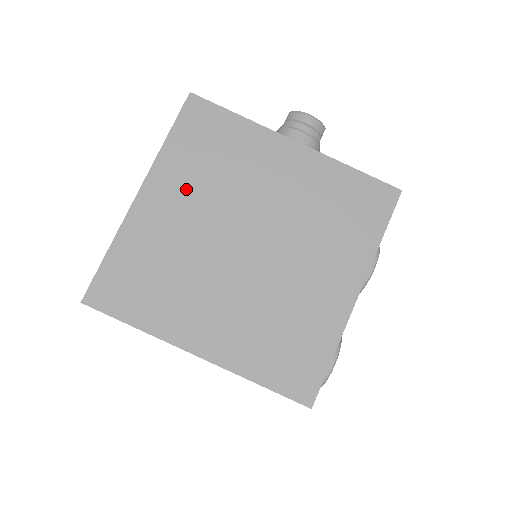
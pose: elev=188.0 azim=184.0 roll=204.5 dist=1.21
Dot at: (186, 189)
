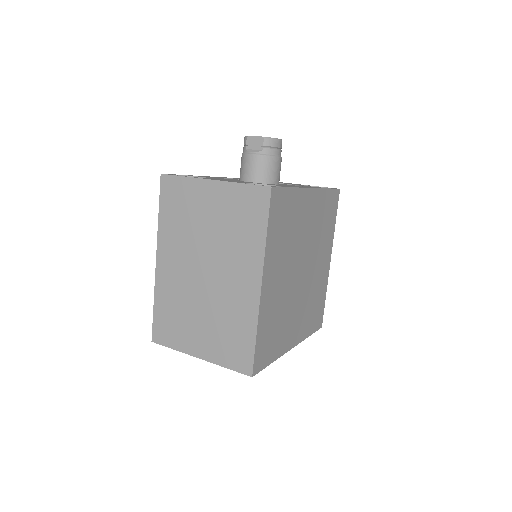
Dot at: (279, 262)
